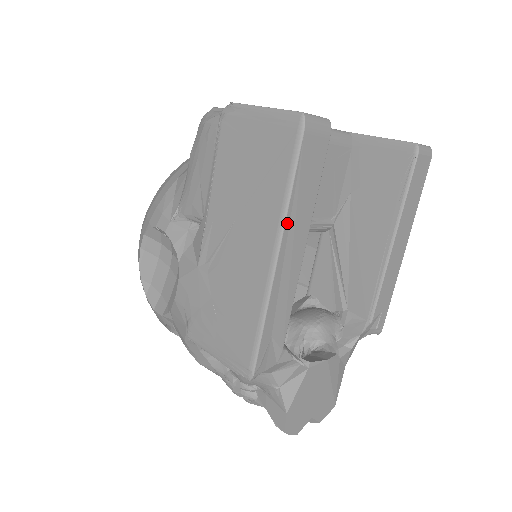
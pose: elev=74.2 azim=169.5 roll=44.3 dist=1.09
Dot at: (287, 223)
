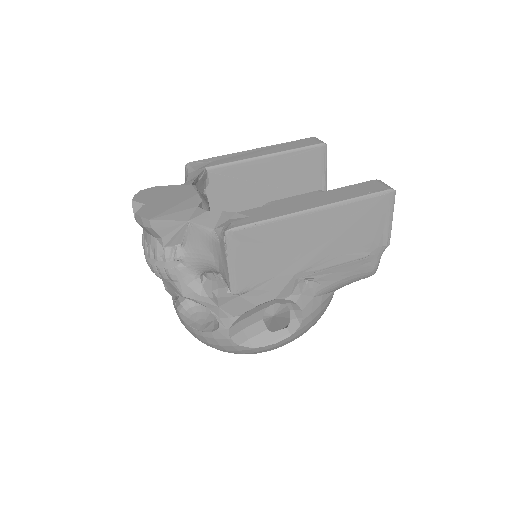
Dot at: (272, 146)
